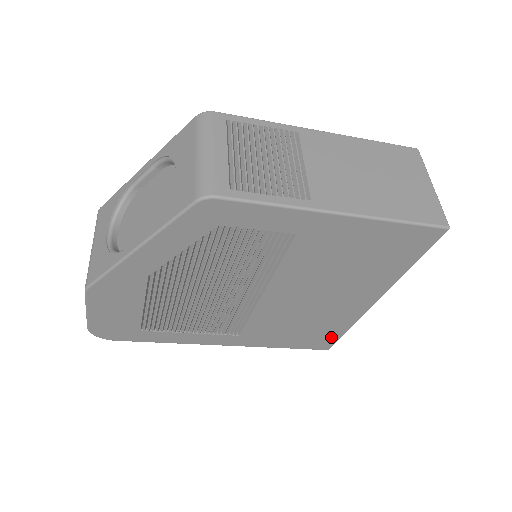
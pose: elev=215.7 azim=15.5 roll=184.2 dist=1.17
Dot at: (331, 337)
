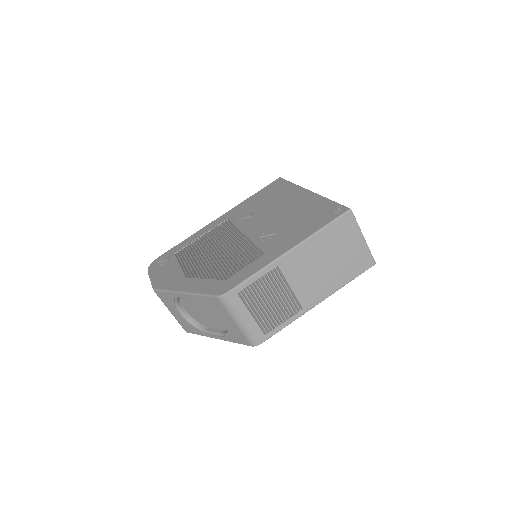
Dot at: occluded
